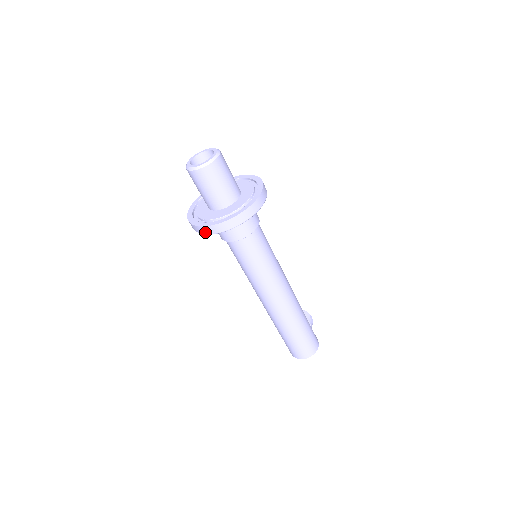
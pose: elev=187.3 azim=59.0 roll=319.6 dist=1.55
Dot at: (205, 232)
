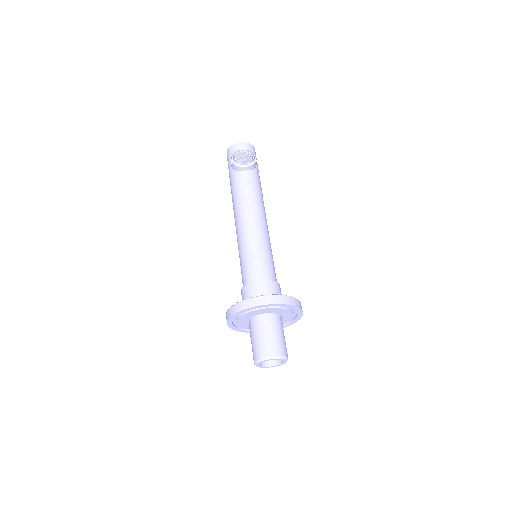
Dot at: occluded
